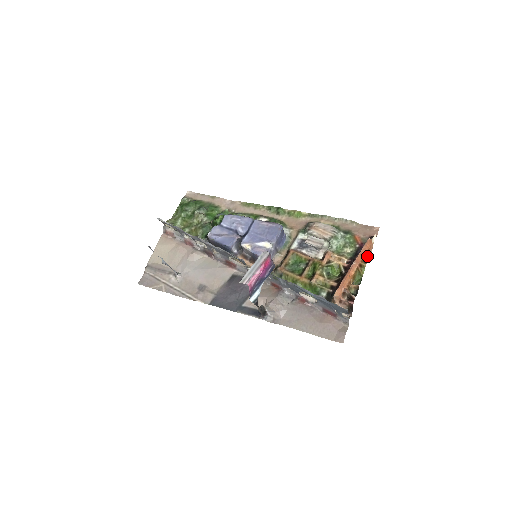
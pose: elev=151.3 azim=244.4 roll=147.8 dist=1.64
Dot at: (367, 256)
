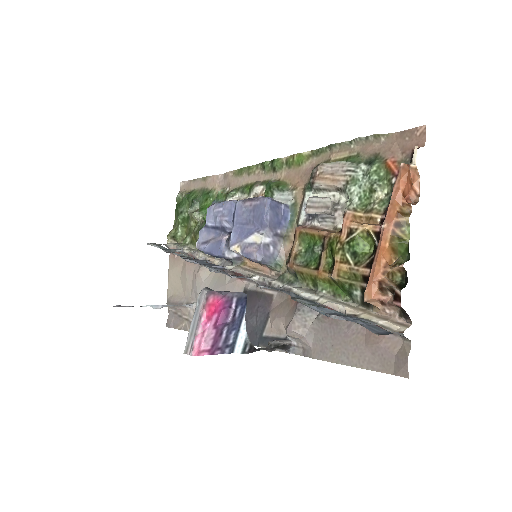
Dot at: (412, 195)
